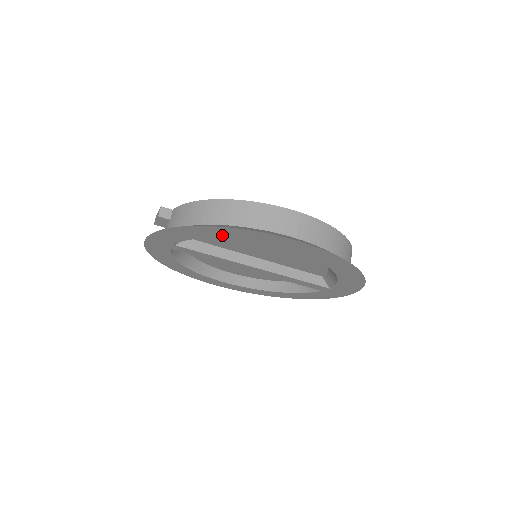
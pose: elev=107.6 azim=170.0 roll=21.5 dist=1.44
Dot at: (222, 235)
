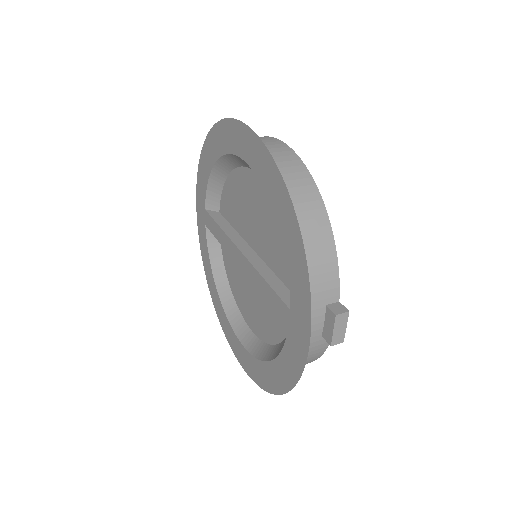
Dot at: (215, 152)
